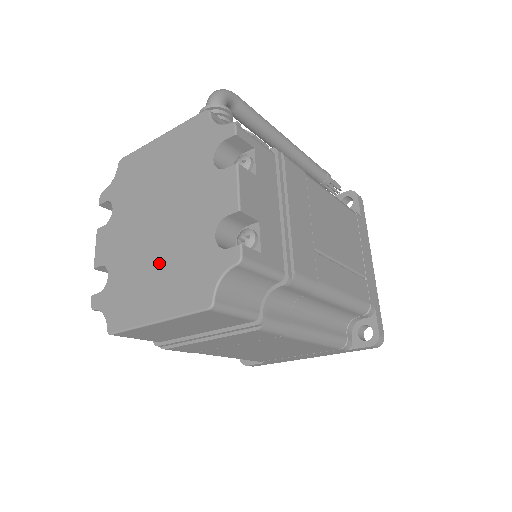
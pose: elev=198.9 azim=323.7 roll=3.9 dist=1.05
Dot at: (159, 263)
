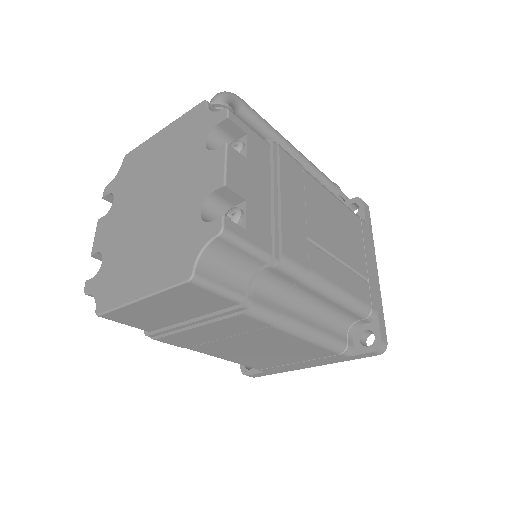
Dot at: (148, 243)
